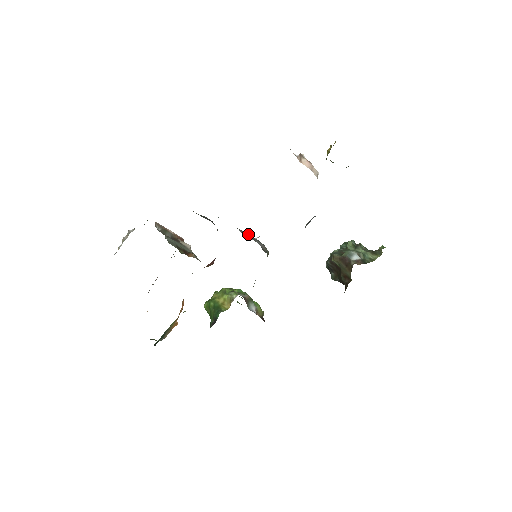
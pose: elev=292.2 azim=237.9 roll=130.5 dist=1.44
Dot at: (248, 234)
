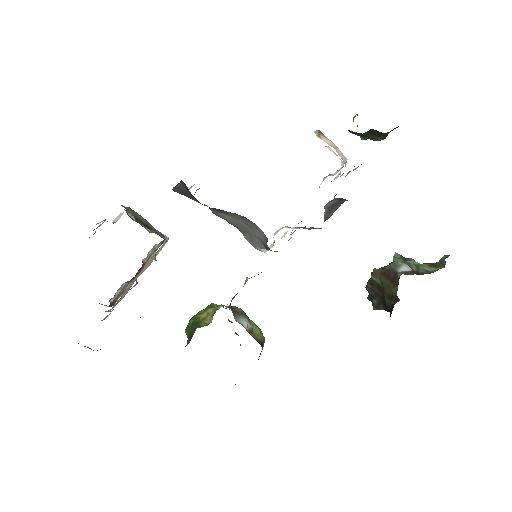
Dot at: (244, 223)
